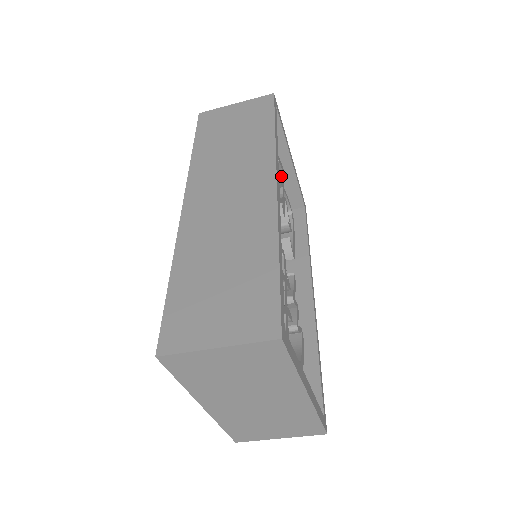
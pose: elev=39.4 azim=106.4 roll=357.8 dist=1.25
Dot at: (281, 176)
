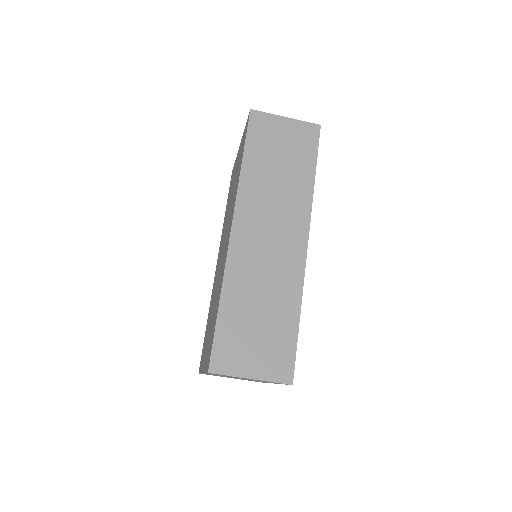
Dot at: occluded
